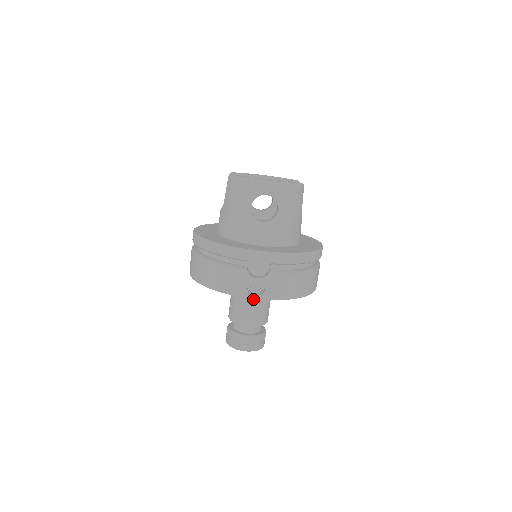
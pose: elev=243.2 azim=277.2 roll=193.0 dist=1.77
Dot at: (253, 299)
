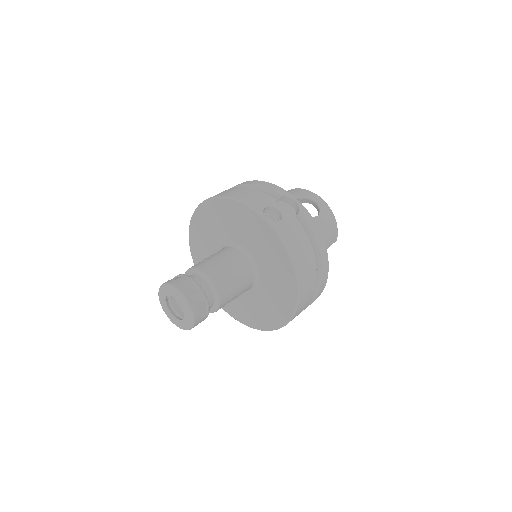
Dot at: (235, 262)
